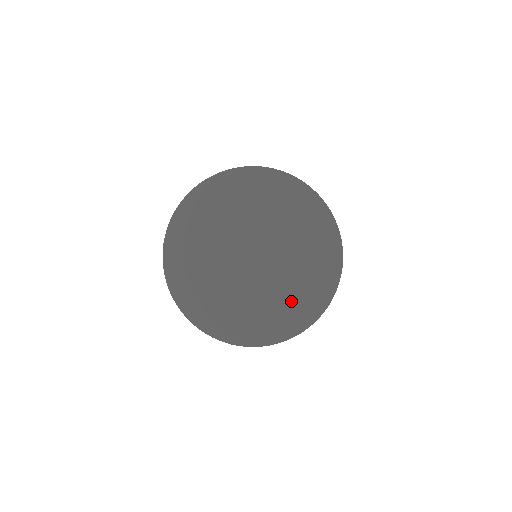
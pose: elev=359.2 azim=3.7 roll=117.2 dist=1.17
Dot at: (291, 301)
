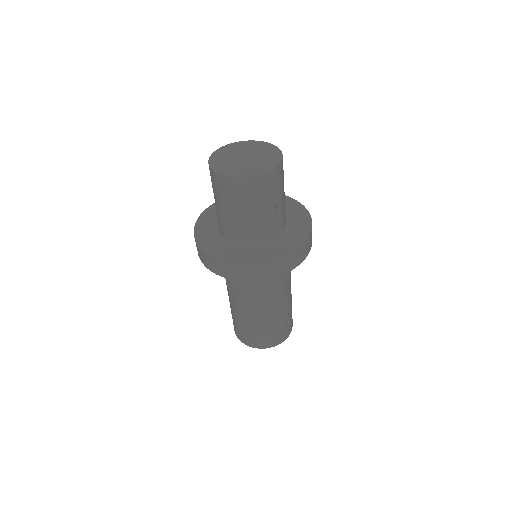
Dot at: (256, 175)
